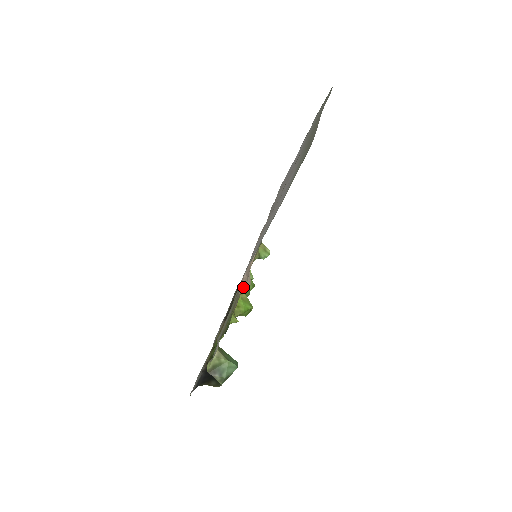
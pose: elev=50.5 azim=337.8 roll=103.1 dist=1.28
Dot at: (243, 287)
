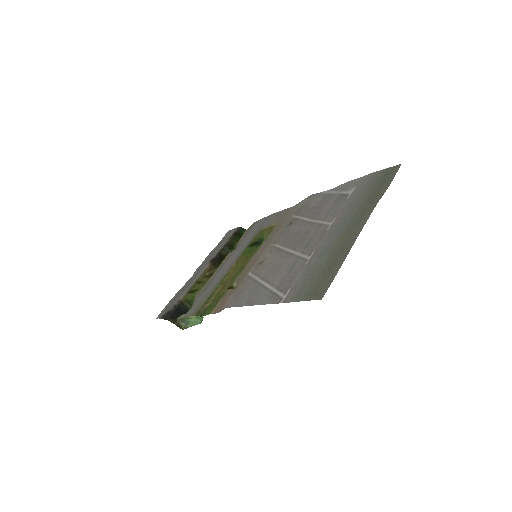
Dot at: (230, 292)
